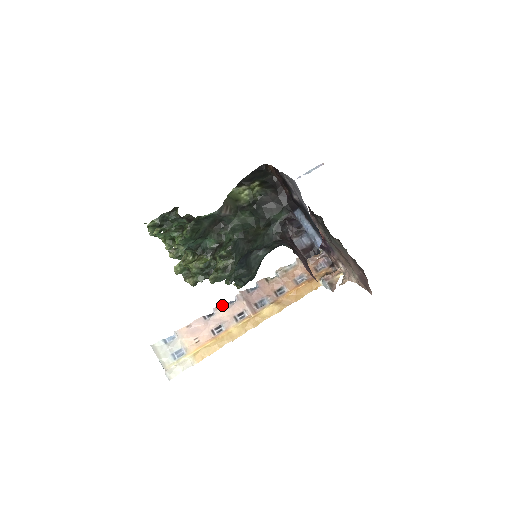
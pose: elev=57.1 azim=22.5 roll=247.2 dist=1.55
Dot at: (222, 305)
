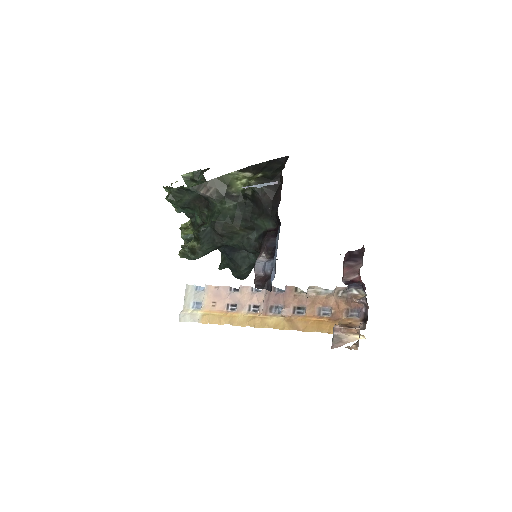
Dot at: (248, 287)
